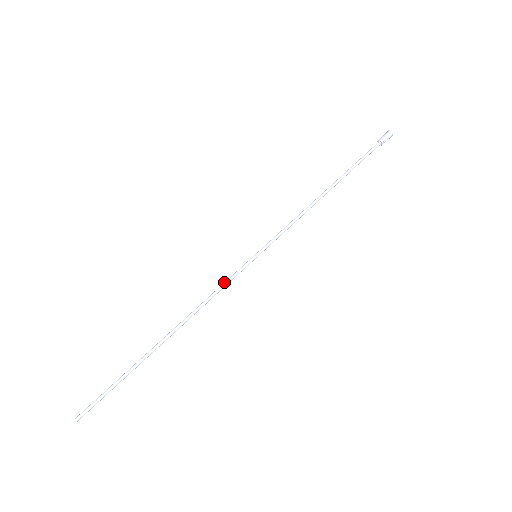
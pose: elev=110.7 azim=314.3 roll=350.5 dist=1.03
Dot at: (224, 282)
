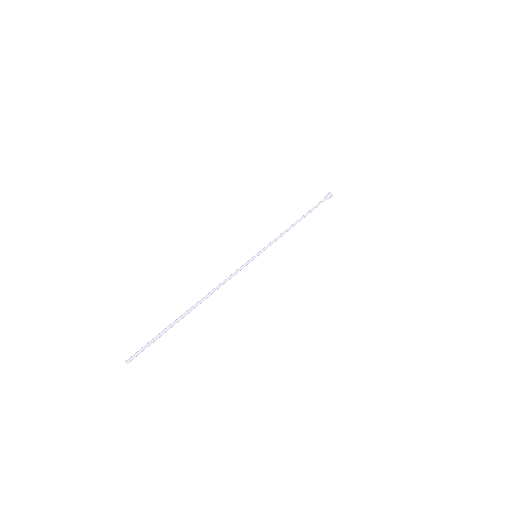
Dot at: (236, 270)
